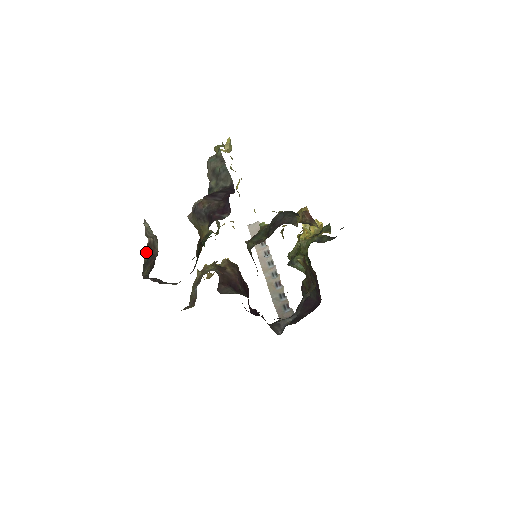
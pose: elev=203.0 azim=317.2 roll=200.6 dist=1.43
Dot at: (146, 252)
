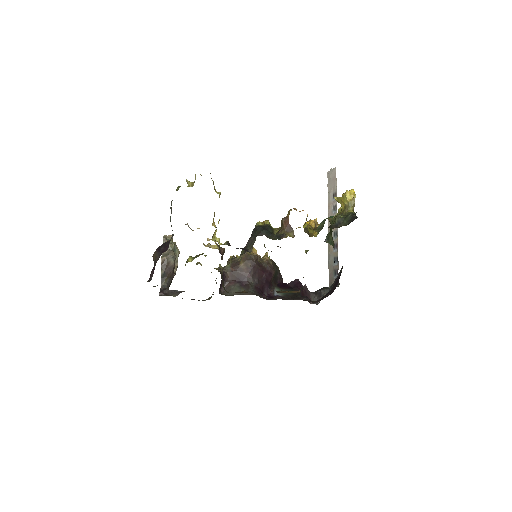
Dot at: (161, 269)
